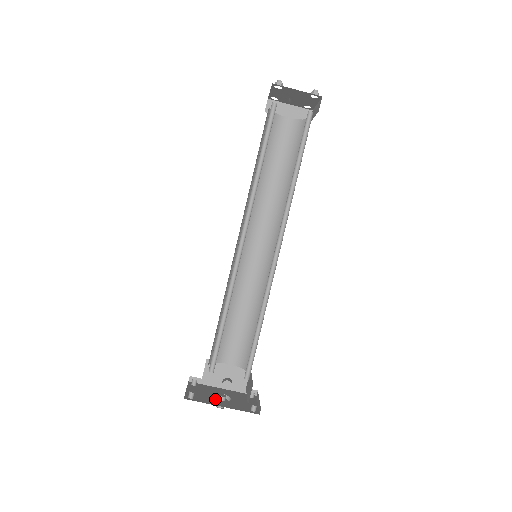
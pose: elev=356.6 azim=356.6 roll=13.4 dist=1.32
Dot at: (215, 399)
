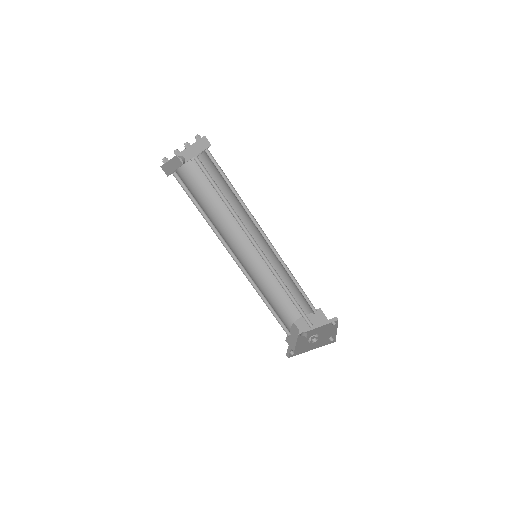
Dot at: (308, 345)
